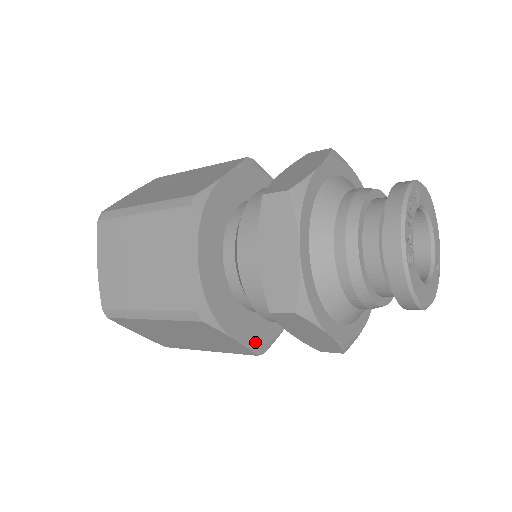
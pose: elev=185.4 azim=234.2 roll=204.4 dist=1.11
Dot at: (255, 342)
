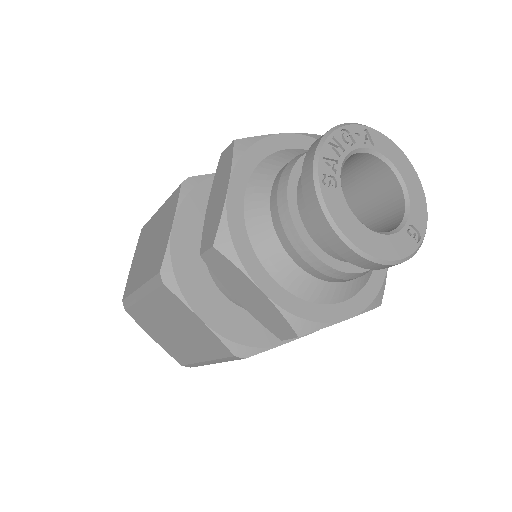
Dot at: (231, 336)
